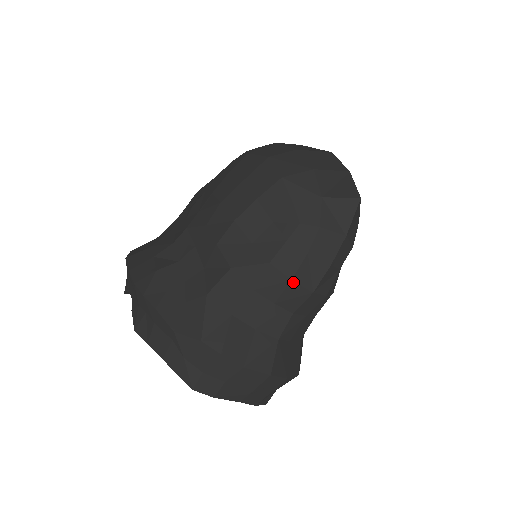
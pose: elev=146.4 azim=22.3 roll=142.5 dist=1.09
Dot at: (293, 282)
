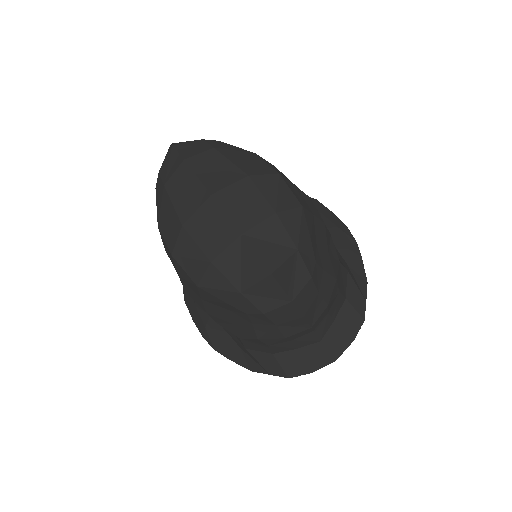
Dot at: (288, 337)
